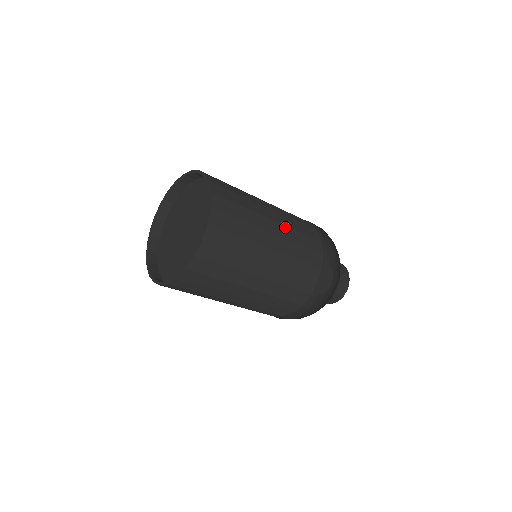
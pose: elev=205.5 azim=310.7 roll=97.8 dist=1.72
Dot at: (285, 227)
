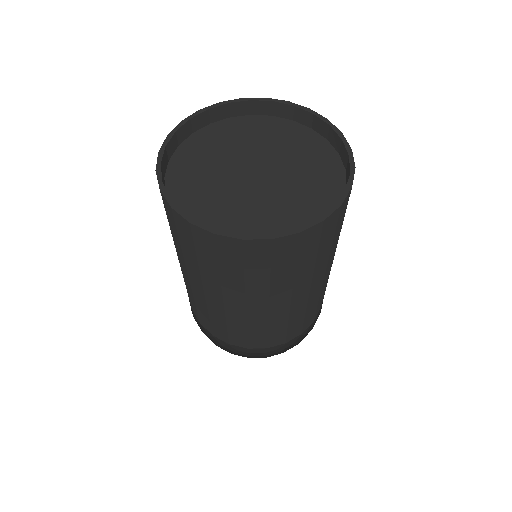
Dot at: occluded
